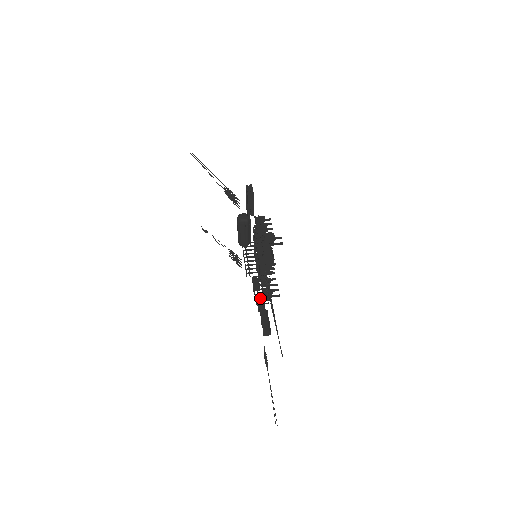
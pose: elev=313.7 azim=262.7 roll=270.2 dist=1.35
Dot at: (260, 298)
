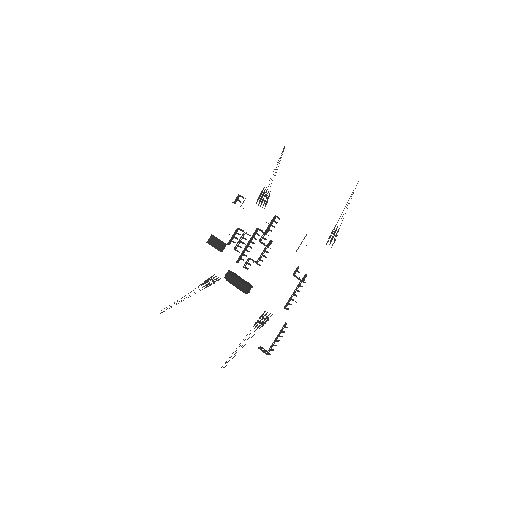
Dot at: (295, 273)
